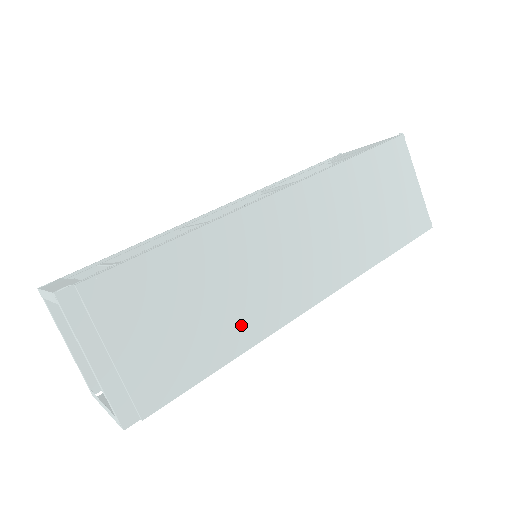
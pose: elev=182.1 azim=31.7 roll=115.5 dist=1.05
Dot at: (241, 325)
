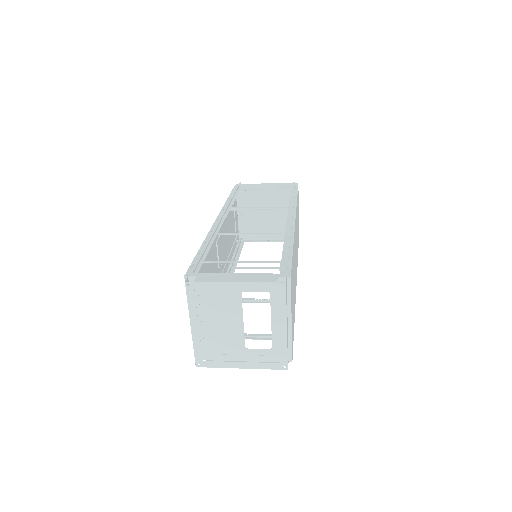
Dot at: occluded
